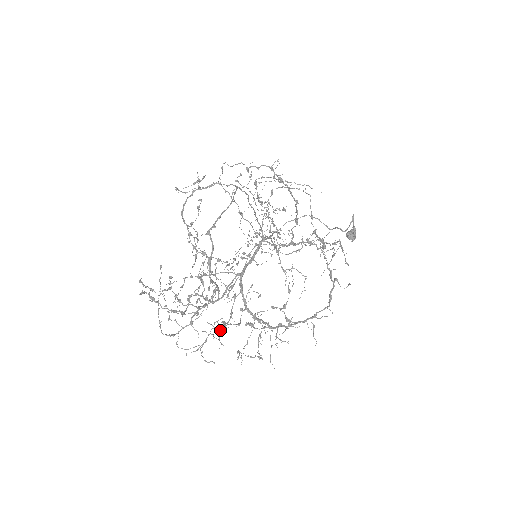
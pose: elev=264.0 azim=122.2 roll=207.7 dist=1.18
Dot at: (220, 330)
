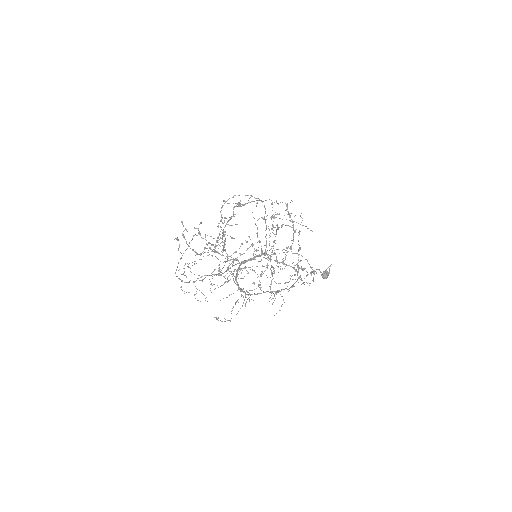
Dot at: (213, 284)
